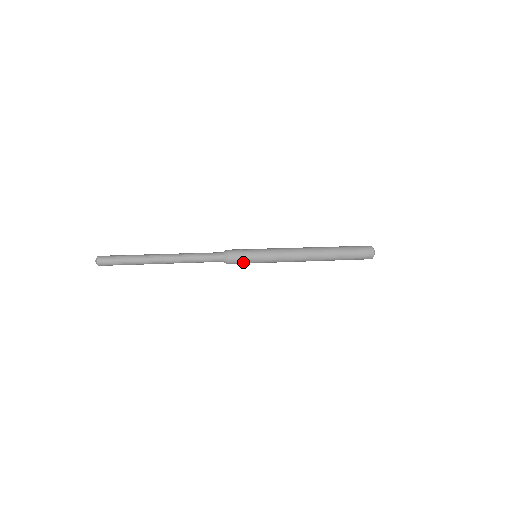
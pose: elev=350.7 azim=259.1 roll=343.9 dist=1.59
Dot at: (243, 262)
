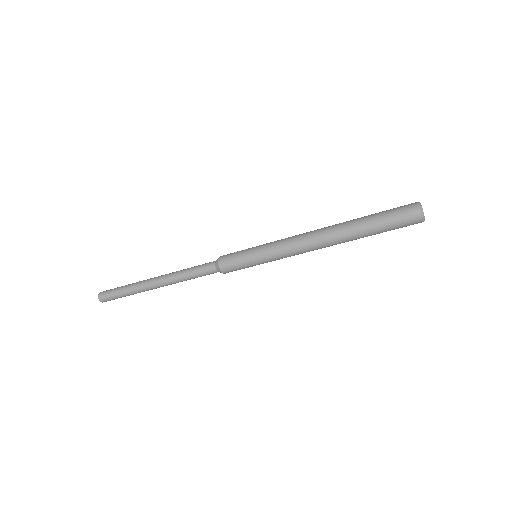
Dot at: (240, 268)
